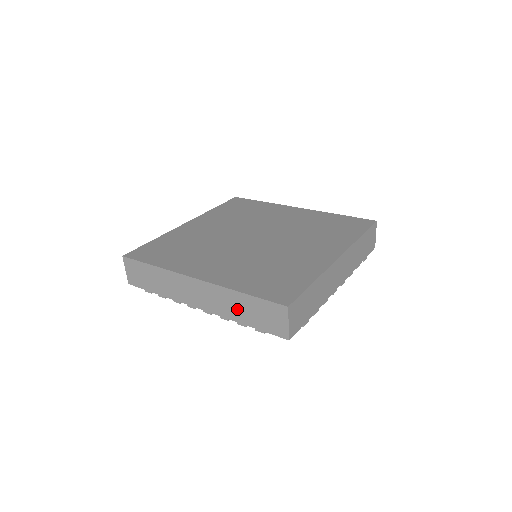
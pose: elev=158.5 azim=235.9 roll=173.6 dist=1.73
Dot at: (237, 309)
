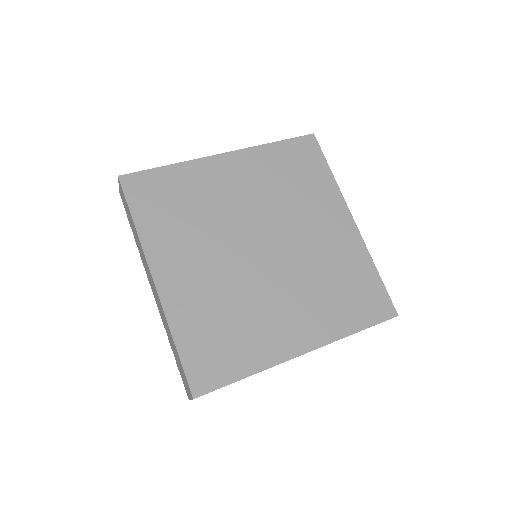
Dot at: occluded
